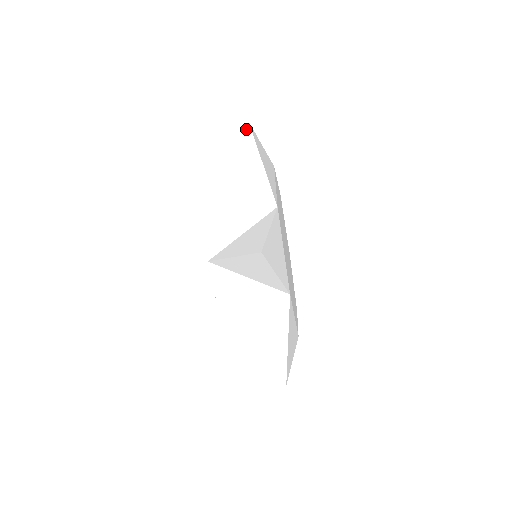
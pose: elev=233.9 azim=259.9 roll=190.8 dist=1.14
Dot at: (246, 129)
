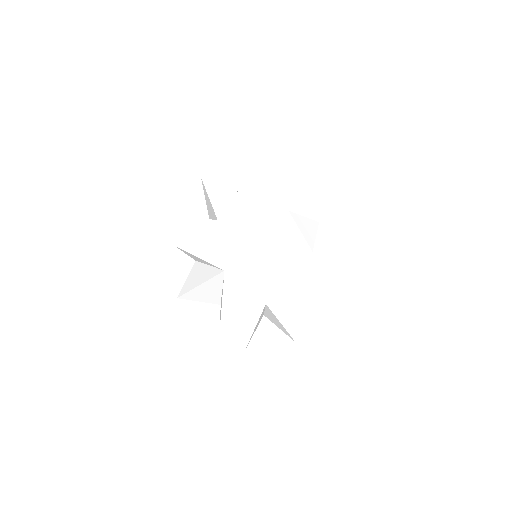
Dot at: (177, 247)
